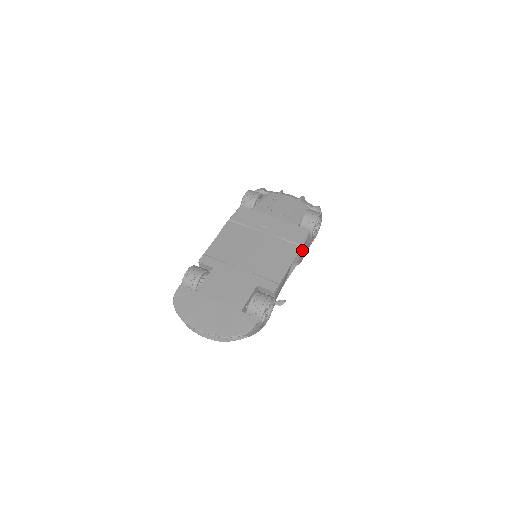
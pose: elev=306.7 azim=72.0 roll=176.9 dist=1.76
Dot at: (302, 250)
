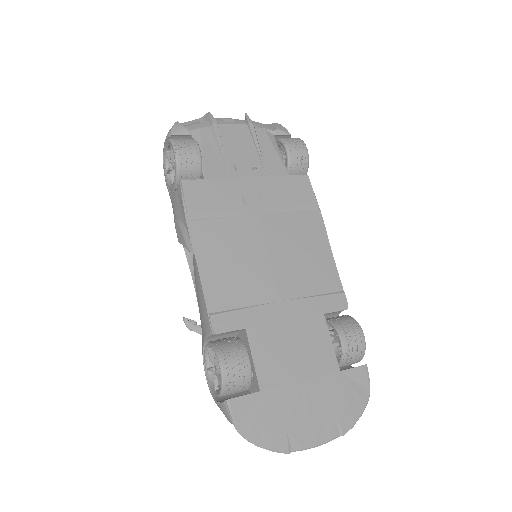
Dot at: occluded
